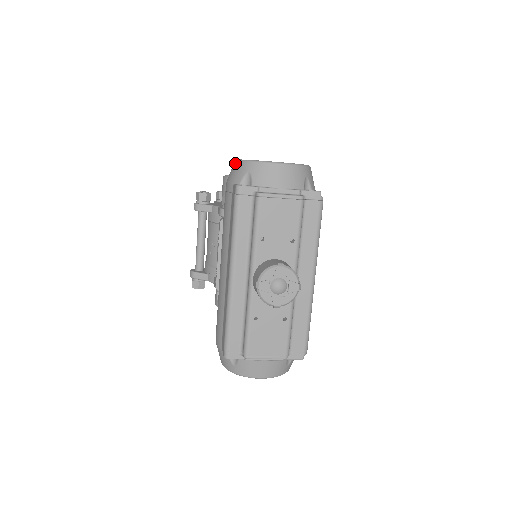
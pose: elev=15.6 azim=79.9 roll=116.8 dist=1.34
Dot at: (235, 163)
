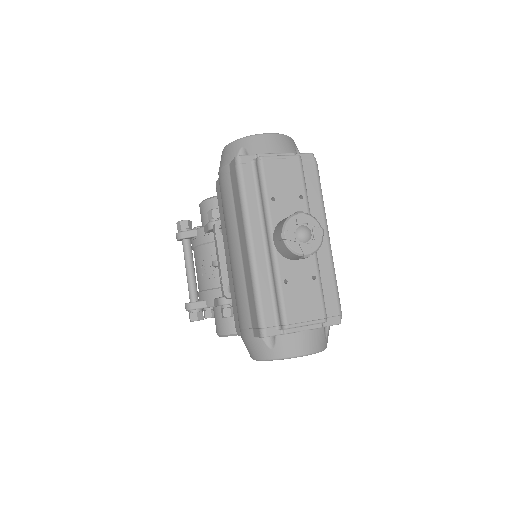
Dot at: (225, 149)
